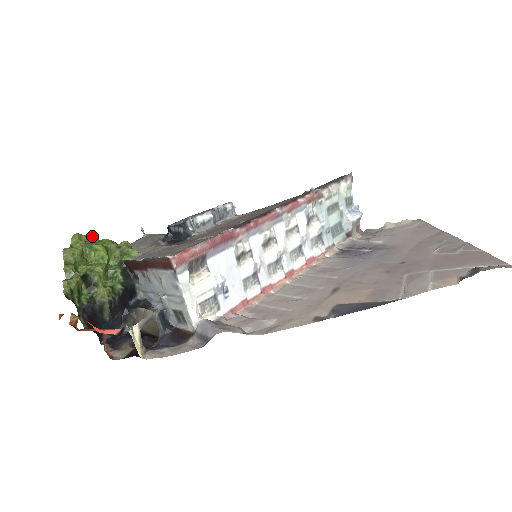
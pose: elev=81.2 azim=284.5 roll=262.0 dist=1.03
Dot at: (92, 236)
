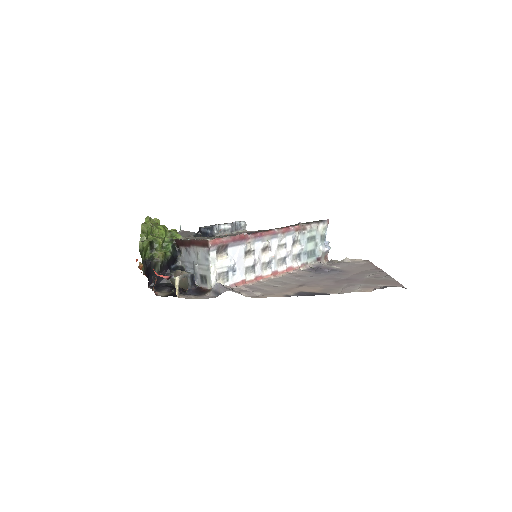
Dot at: (157, 220)
